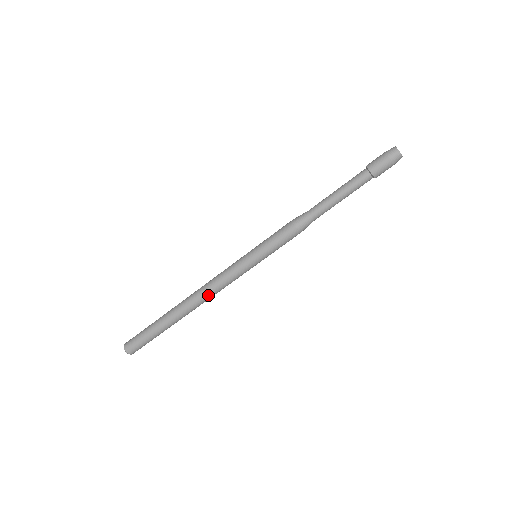
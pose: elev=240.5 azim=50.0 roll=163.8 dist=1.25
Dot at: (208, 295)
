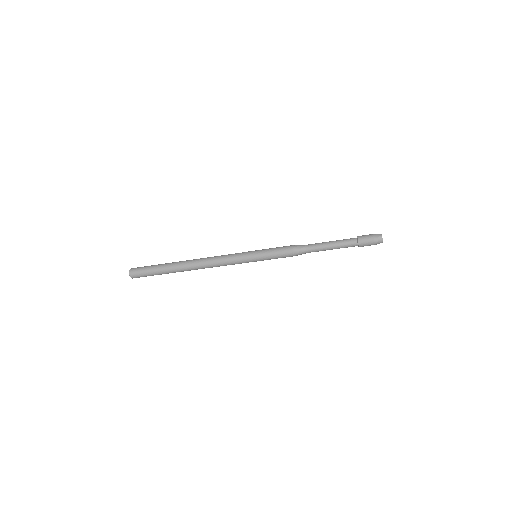
Dot at: (210, 265)
